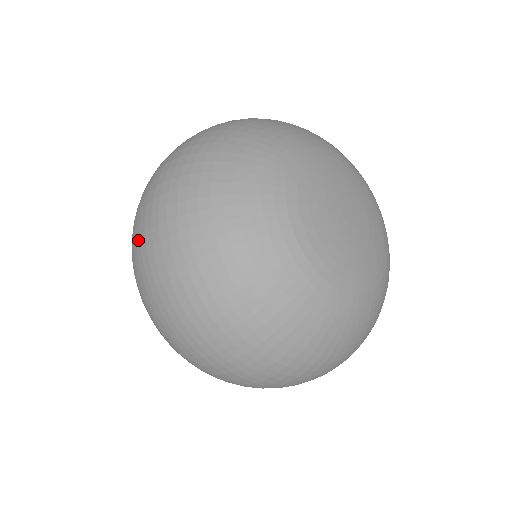
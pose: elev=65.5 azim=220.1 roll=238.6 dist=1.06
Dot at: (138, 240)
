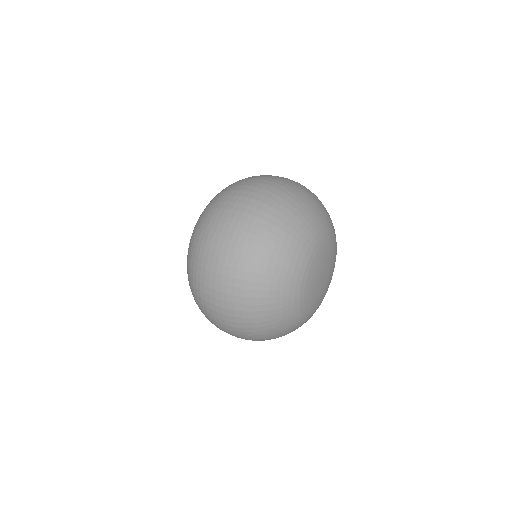
Dot at: (217, 235)
